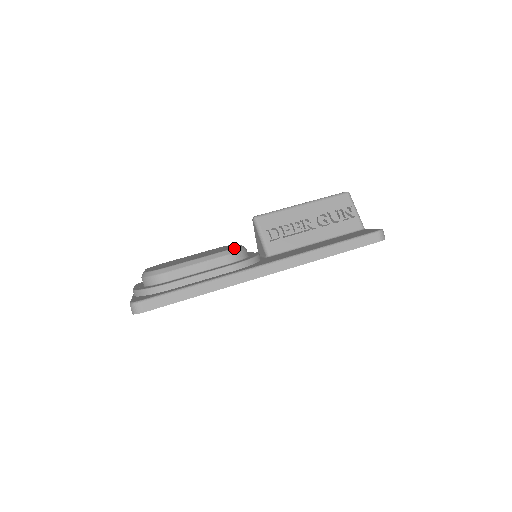
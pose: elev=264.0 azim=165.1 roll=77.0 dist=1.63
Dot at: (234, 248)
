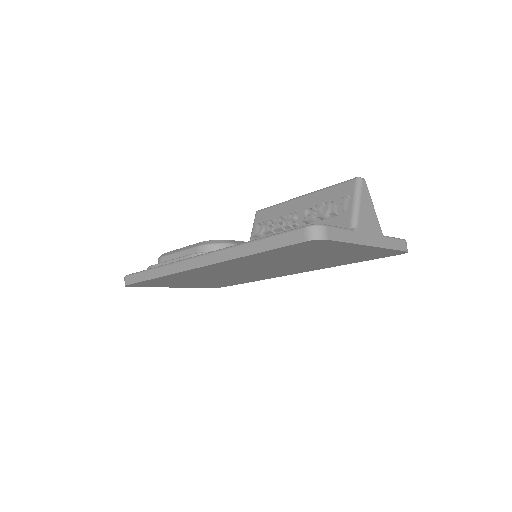
Dot at: (209, 240)
